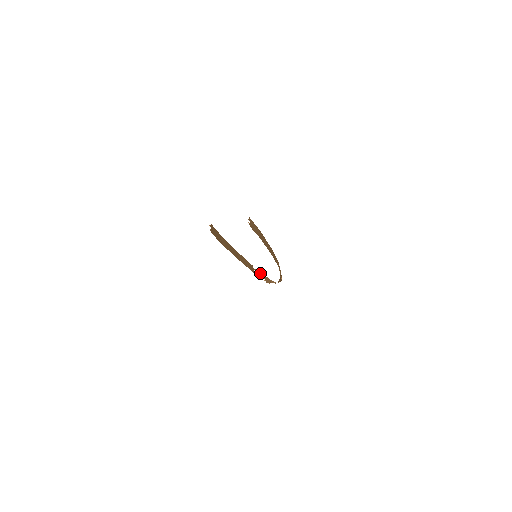
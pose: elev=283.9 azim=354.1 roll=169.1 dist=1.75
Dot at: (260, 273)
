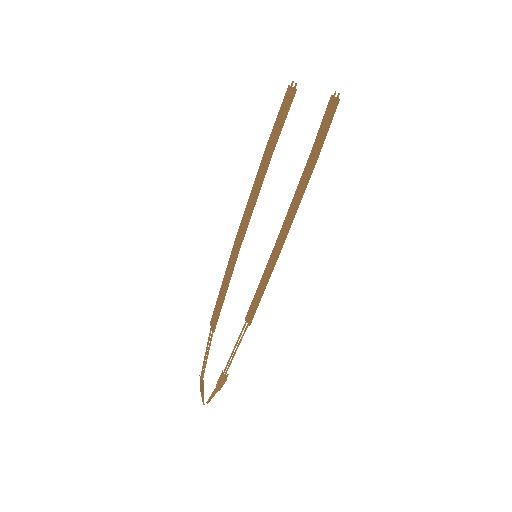
Dot at: (205, 355)
